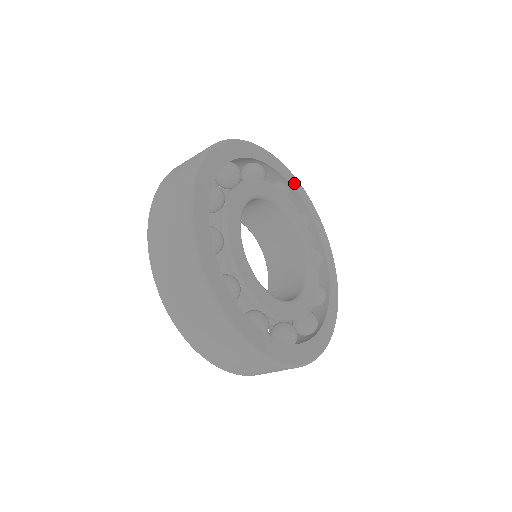
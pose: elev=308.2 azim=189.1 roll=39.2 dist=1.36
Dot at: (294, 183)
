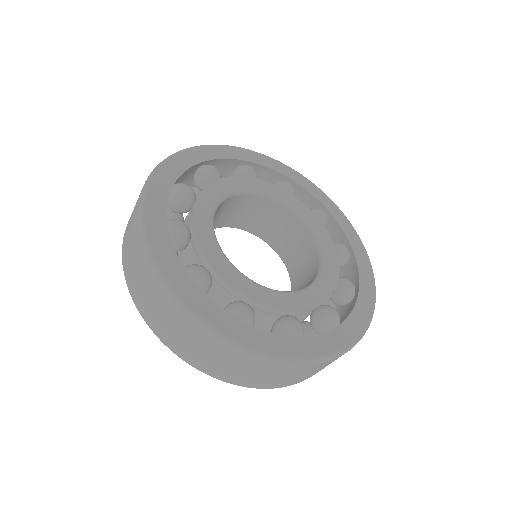
Dot at: (337, 214)
